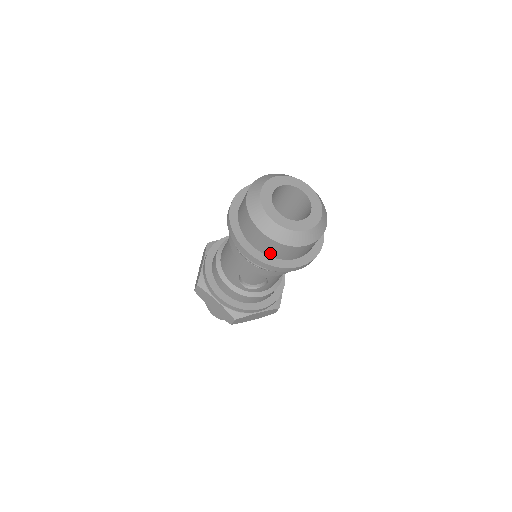
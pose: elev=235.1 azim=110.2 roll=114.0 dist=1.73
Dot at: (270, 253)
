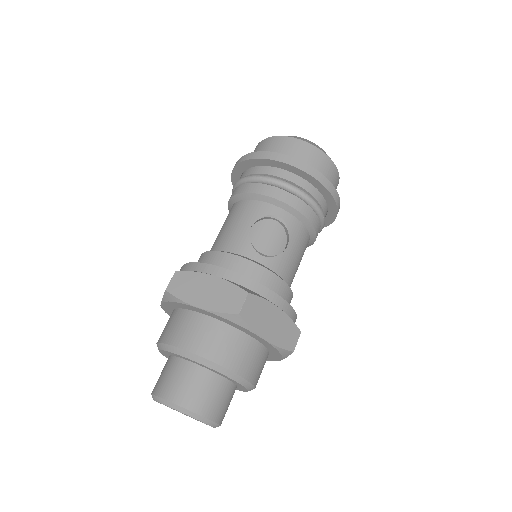
Dot at: occluded
